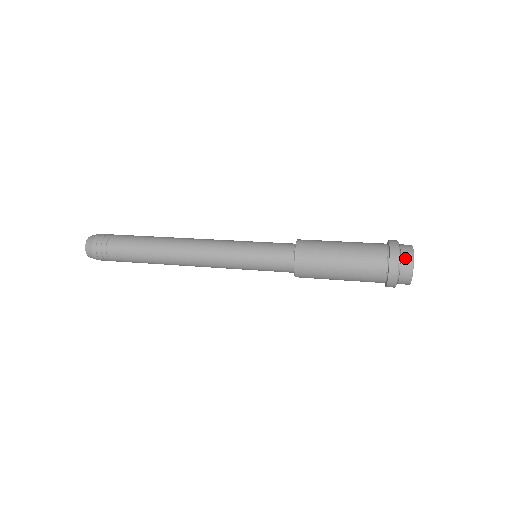
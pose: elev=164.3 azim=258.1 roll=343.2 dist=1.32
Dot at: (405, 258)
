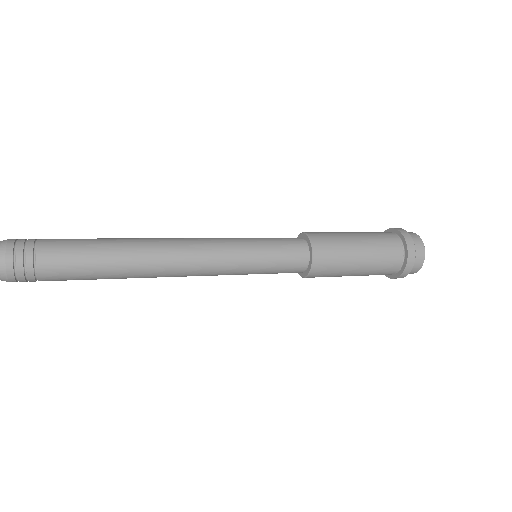
Dot at: (415, 240)
